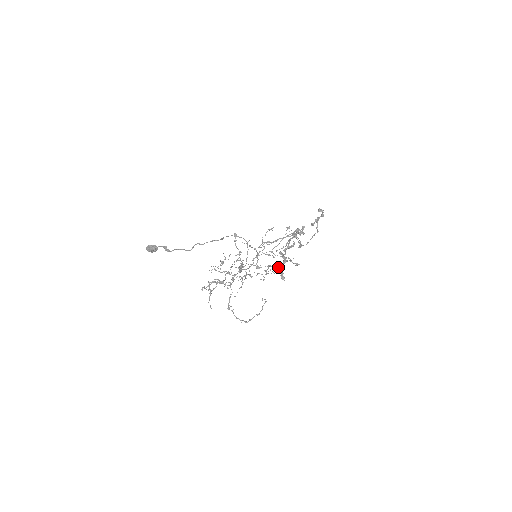
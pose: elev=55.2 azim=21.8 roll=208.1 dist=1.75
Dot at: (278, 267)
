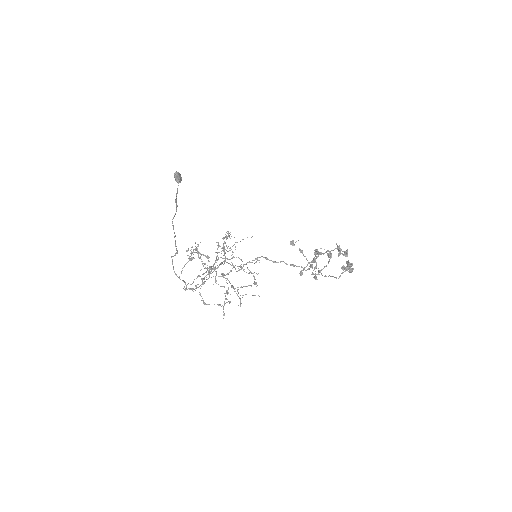
Dot at: occluded
